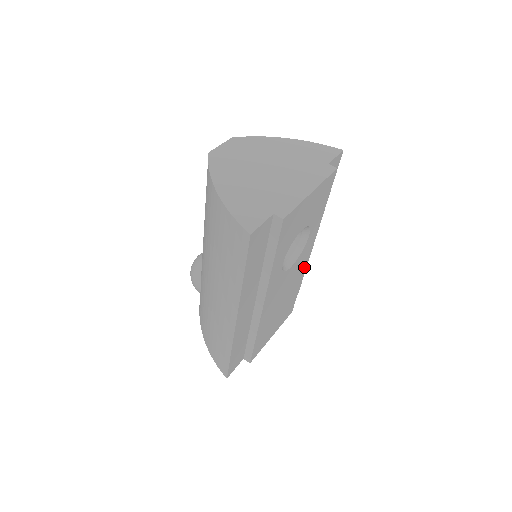
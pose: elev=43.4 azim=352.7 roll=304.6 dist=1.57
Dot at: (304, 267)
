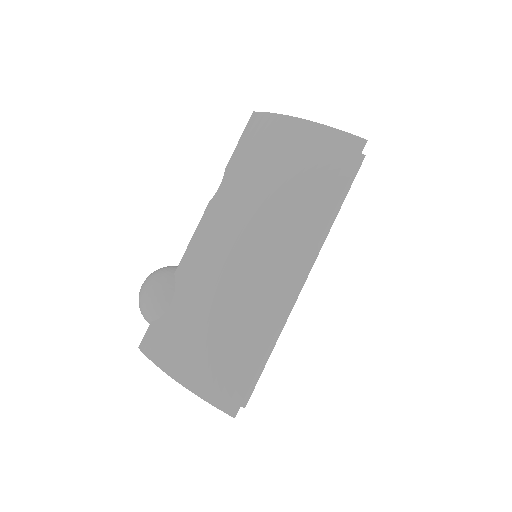
Dot at: occluded
